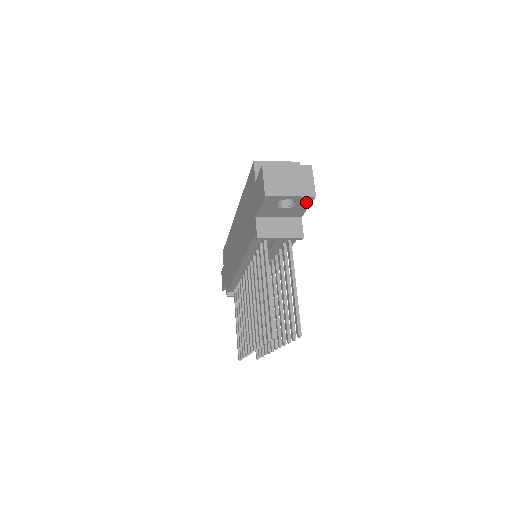
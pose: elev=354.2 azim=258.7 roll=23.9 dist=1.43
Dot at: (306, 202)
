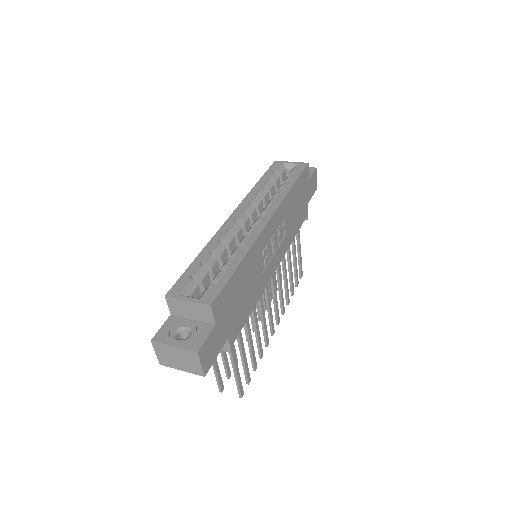
Dot at: occluded
